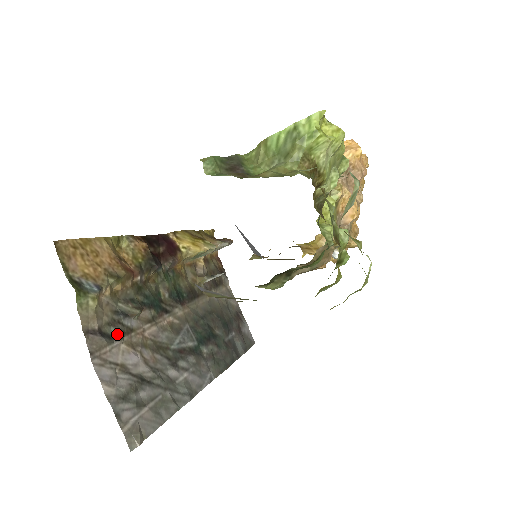
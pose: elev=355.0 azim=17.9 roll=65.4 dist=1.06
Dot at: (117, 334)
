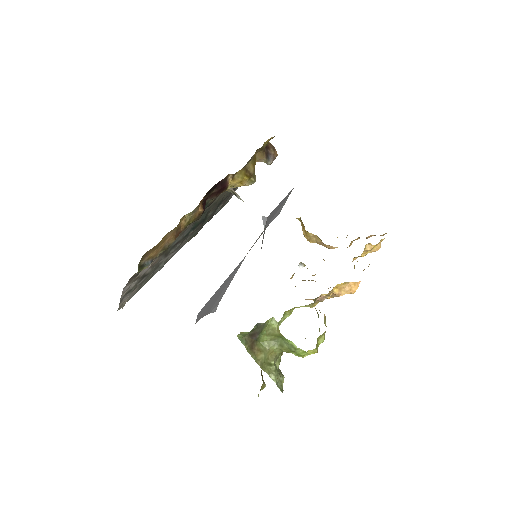
Dot at: occluded
